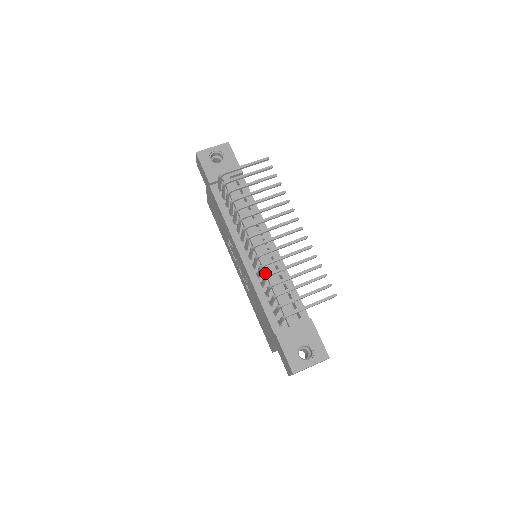
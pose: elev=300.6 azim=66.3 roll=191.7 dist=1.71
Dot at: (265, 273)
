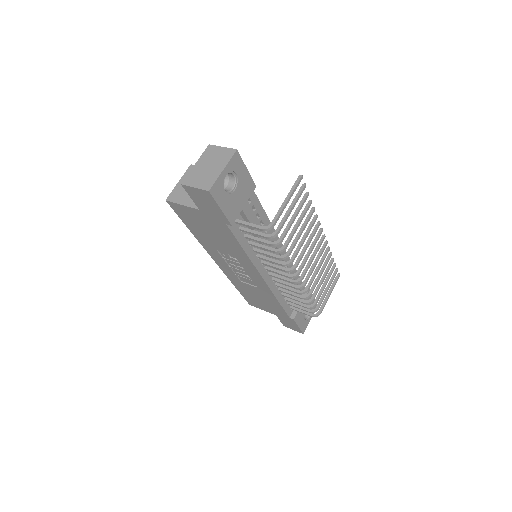
Dot at: occluded
